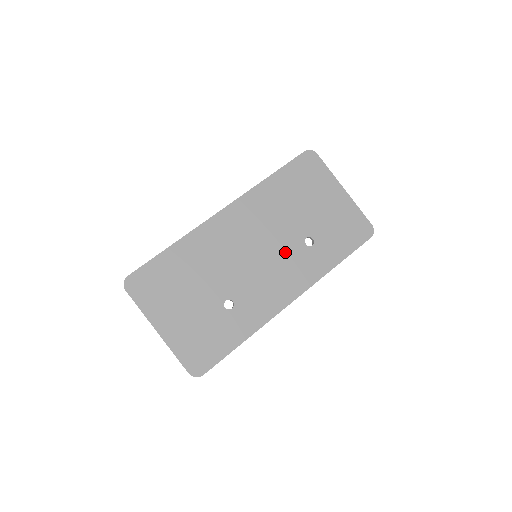
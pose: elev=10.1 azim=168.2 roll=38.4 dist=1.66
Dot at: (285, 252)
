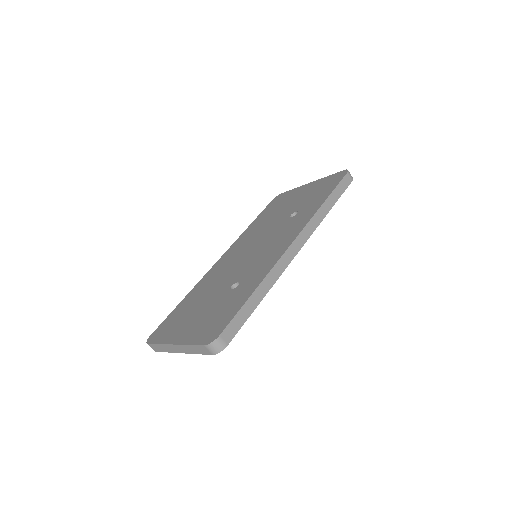
Dot at: (275, 233)
